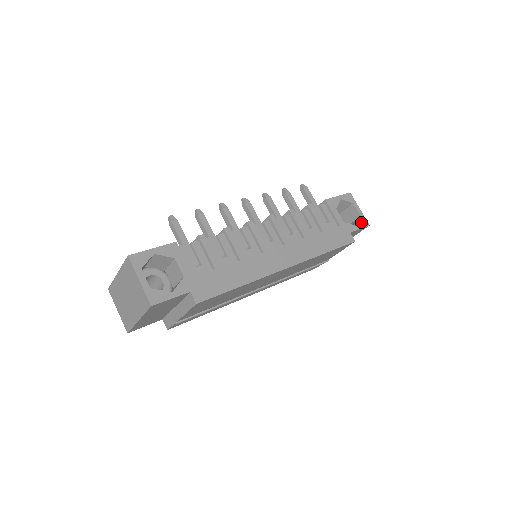
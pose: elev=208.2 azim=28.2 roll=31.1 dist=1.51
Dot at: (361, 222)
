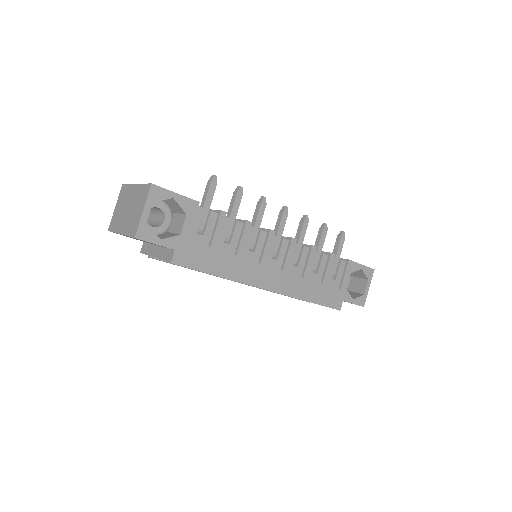
Dot at: (360, 299)
